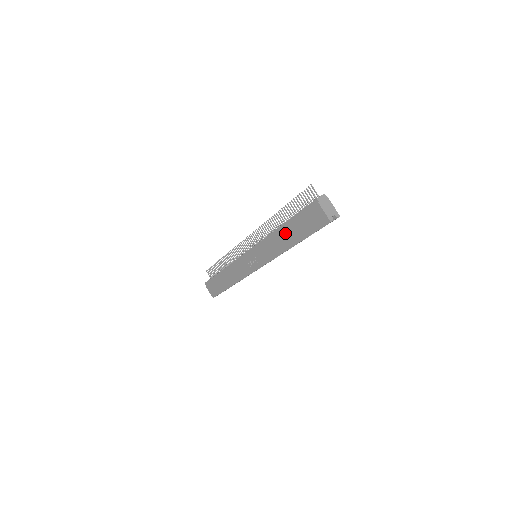
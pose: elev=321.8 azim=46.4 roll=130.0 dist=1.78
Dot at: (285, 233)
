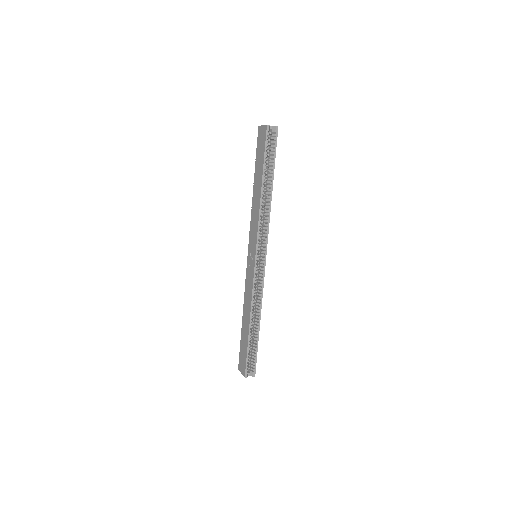
Dot at: (256, 185)
